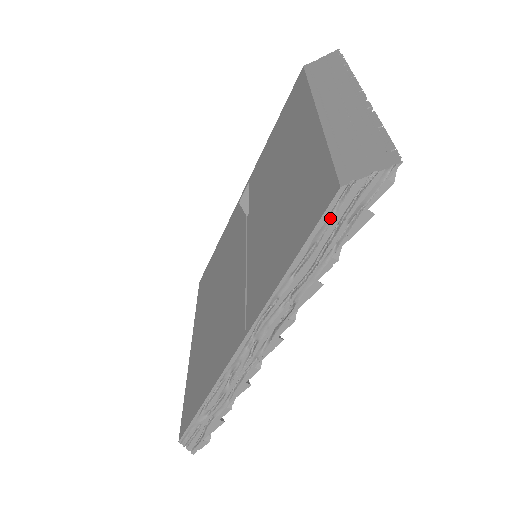
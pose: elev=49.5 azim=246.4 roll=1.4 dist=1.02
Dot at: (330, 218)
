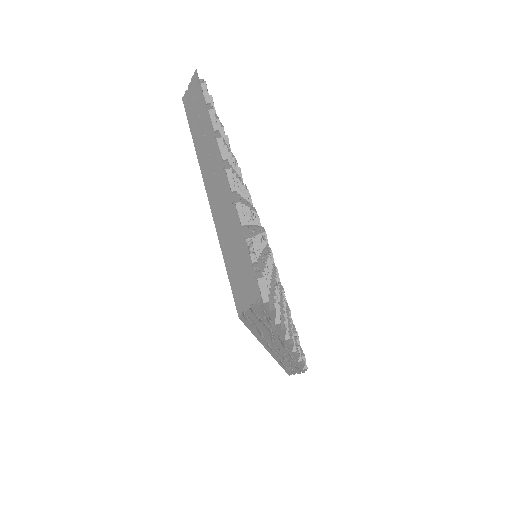
Dot at: (251, 322)
